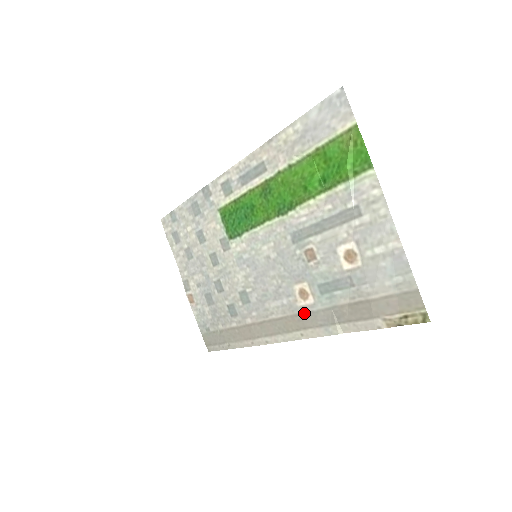
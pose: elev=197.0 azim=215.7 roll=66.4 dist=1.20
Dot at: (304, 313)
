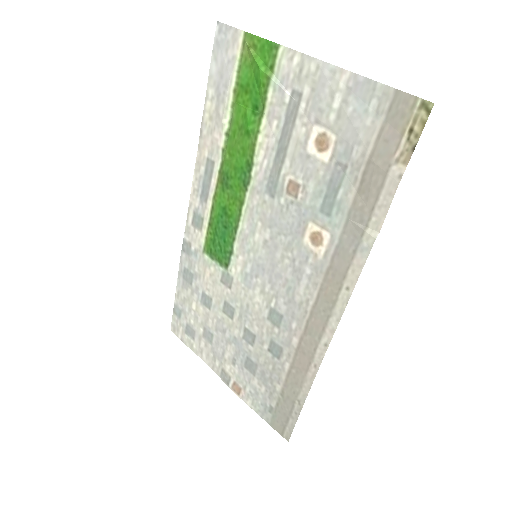
Dot at: (331, 259)
